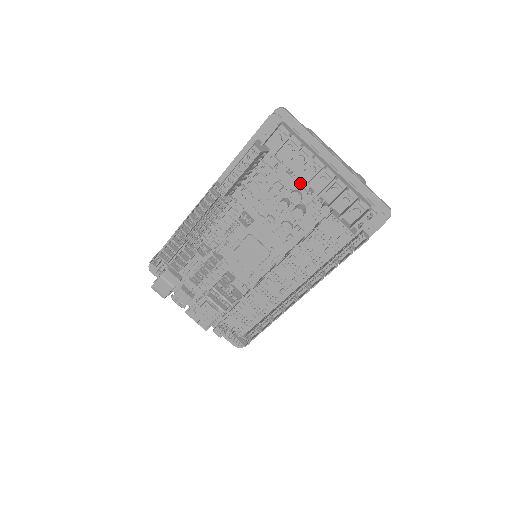
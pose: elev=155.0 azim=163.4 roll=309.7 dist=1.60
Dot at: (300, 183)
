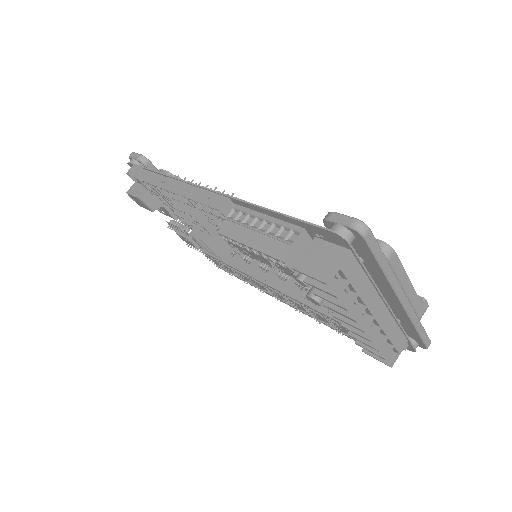
Dot at: occluded
